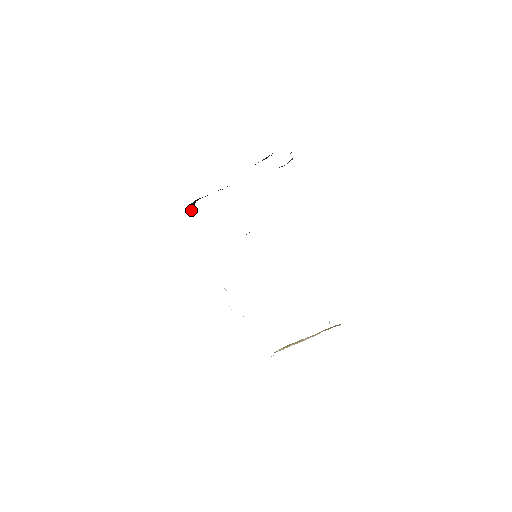
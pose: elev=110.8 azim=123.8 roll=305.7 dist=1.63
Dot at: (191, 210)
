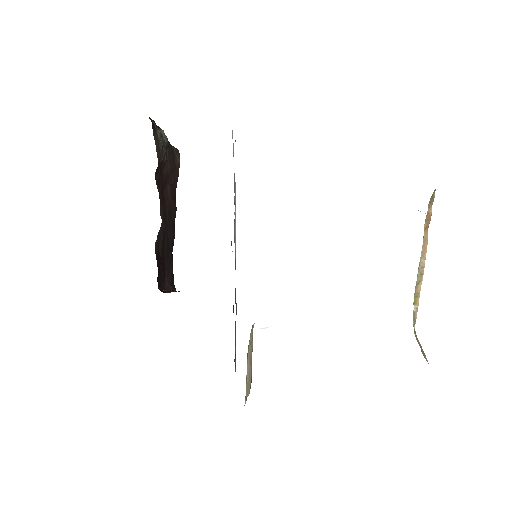
Dot at: occluded
